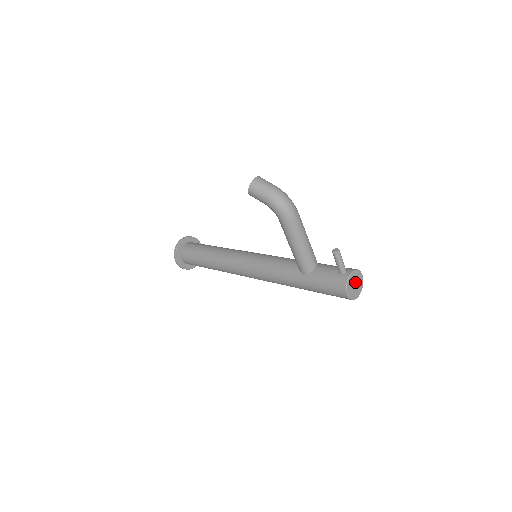
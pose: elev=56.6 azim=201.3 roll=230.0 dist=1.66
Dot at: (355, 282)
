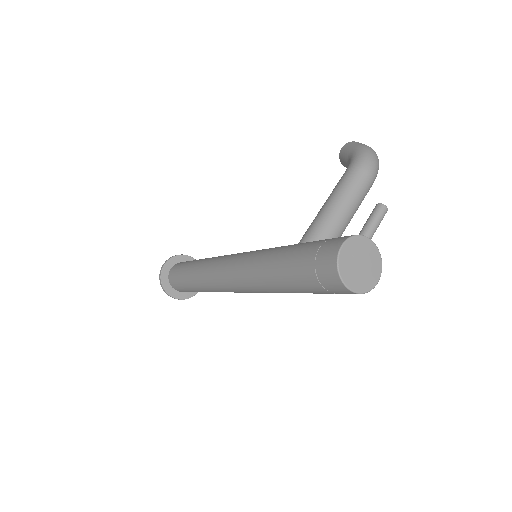
Dot at: (364, 262)
